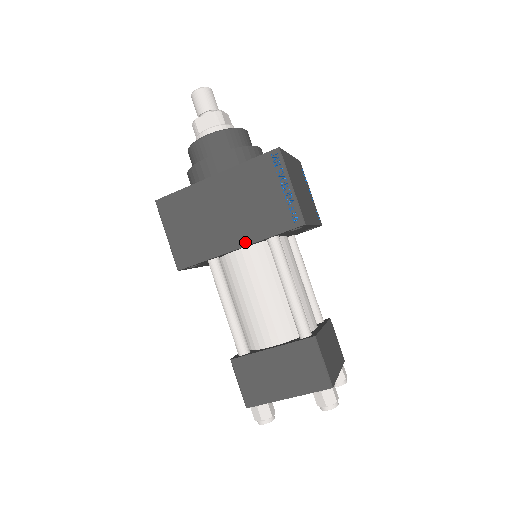
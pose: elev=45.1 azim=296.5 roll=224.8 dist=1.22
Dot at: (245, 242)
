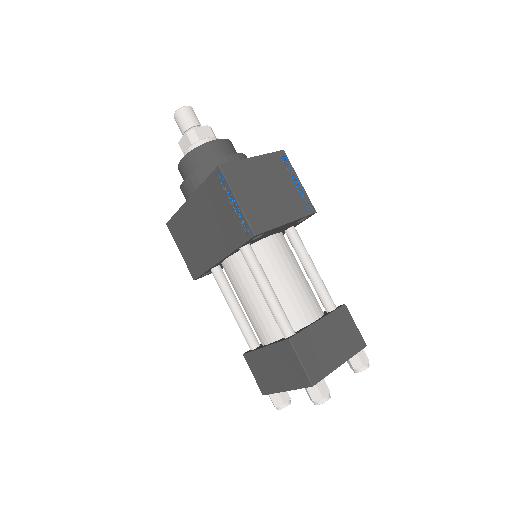
Dot at: (223, 255)
